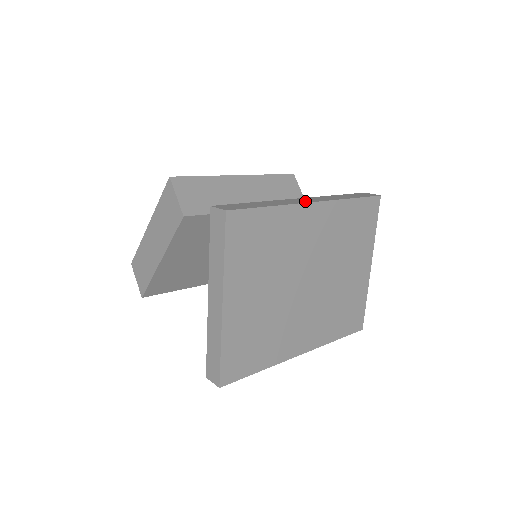
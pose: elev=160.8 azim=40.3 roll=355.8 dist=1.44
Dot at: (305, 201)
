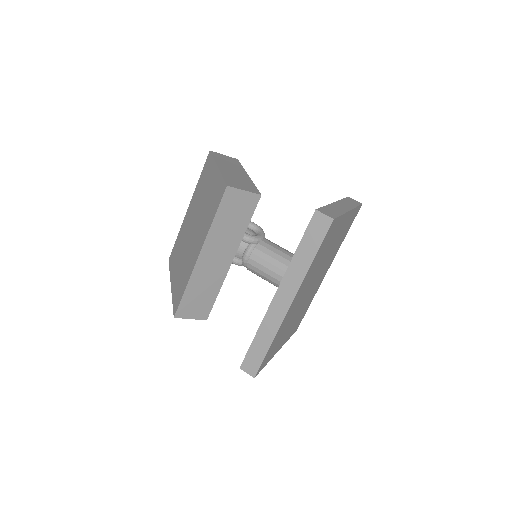
Dot at: (283, 309)
